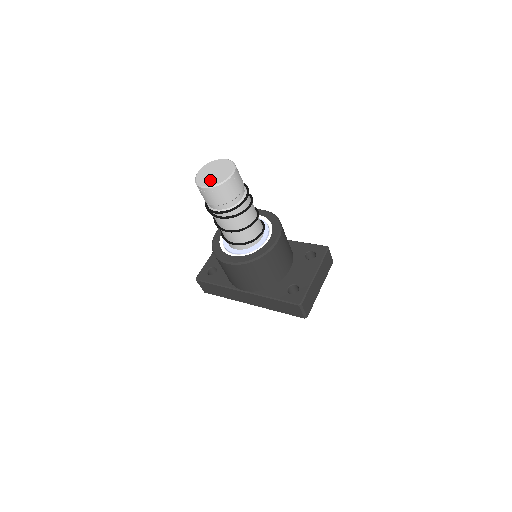
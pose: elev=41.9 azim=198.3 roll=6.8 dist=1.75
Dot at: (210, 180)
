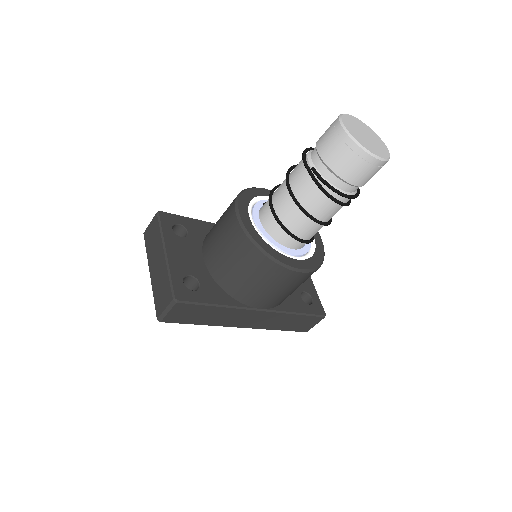
Dot at: (376, 148)
